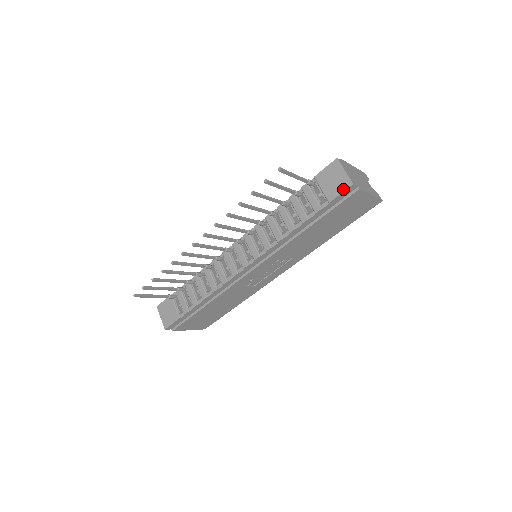
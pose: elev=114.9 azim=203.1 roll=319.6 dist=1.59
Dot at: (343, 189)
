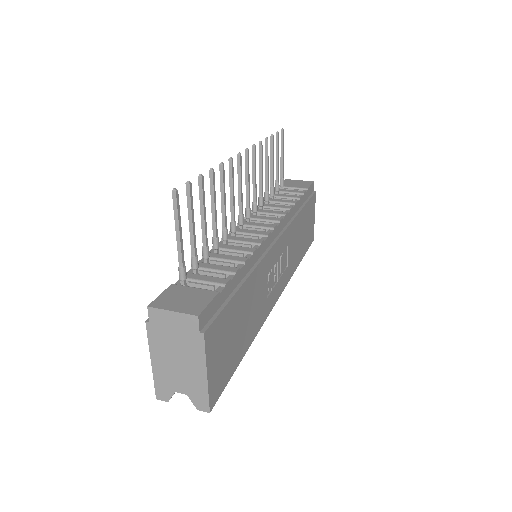
Dot at: (310, 183)
